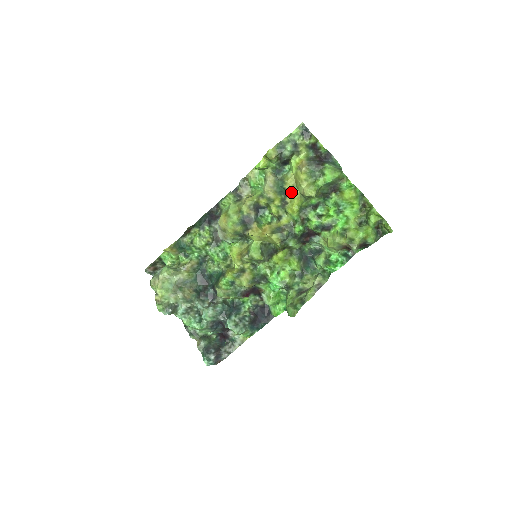
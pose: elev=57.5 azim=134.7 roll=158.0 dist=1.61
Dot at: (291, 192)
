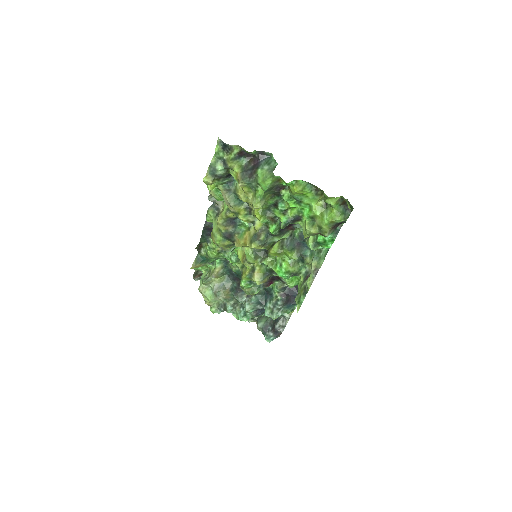
Dot at: occluded
